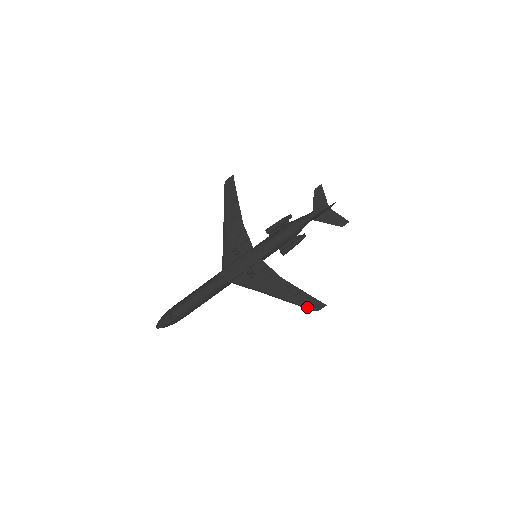
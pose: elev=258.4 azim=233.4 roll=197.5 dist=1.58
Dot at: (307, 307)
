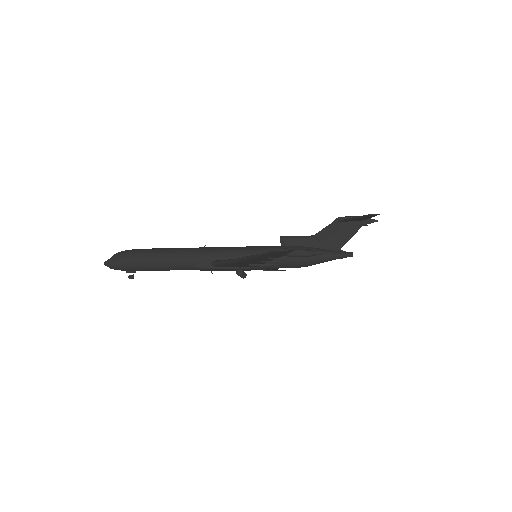
Dot at: occluded
